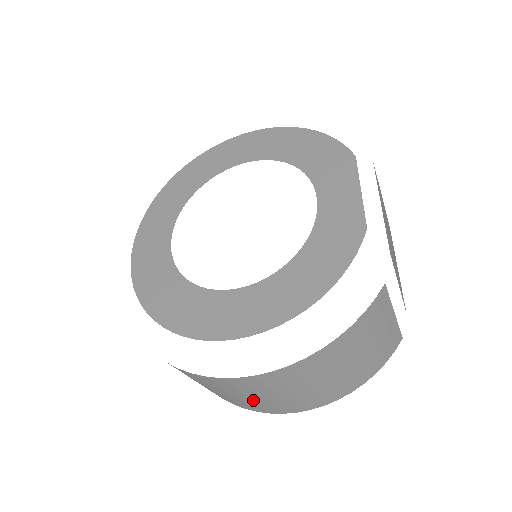
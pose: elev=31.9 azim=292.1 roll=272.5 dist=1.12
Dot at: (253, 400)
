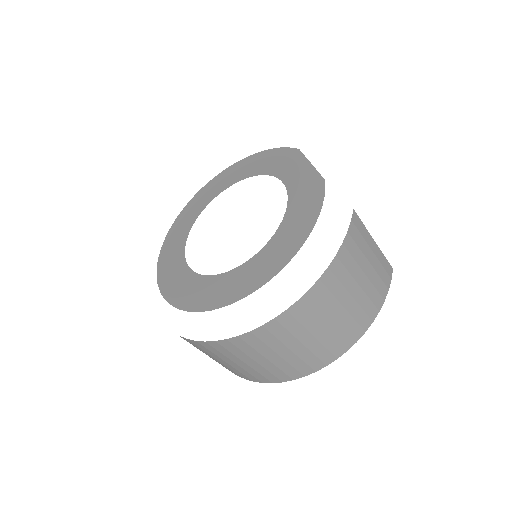
Dot at: (296, 353)
